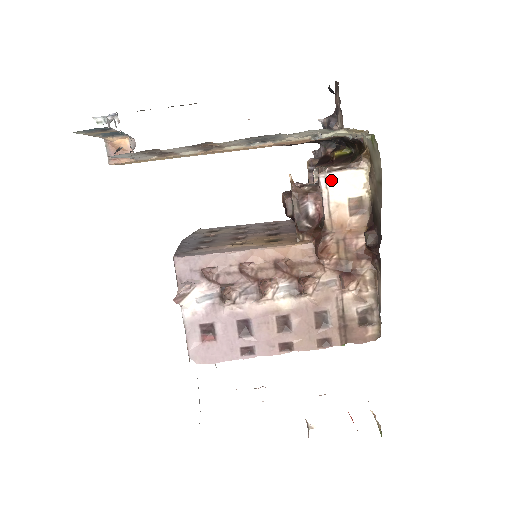
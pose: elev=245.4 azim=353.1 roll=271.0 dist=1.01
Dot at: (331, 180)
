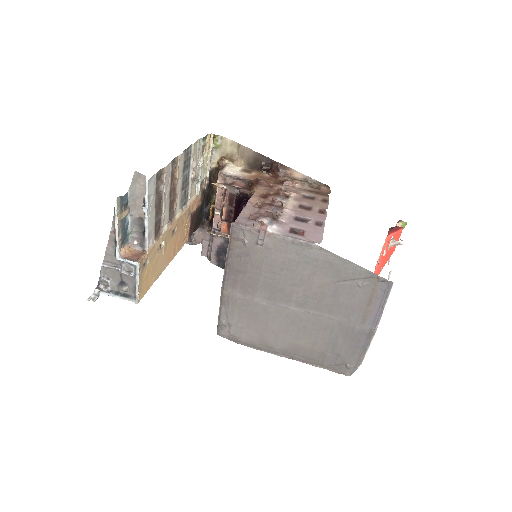
Dot at: (226, 171)
